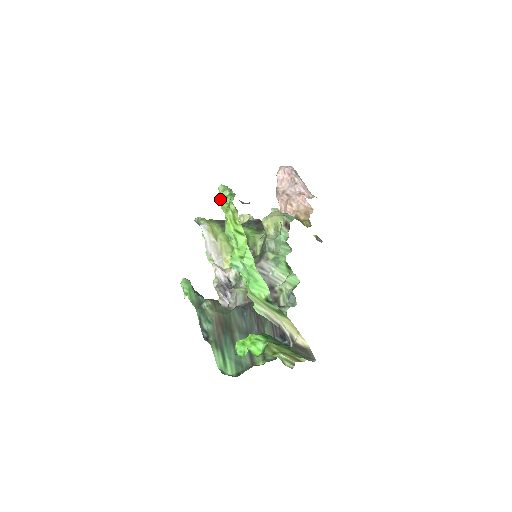
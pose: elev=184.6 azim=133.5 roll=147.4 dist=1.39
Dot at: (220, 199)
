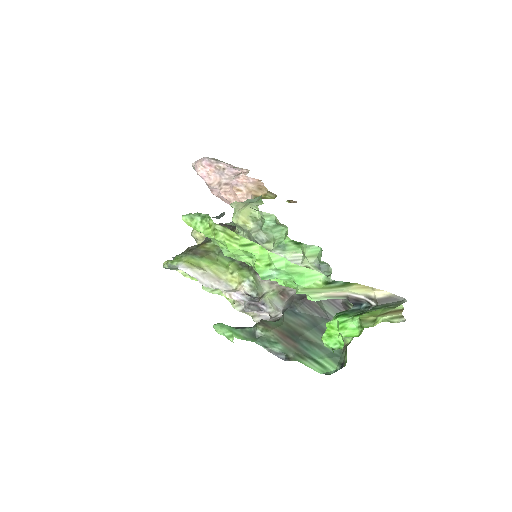
Dot at: (196, 229)
